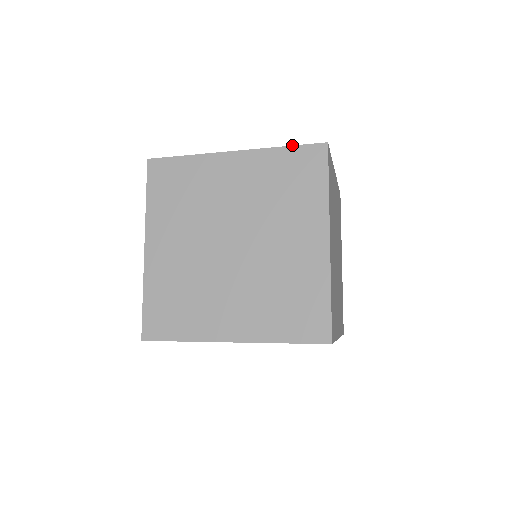
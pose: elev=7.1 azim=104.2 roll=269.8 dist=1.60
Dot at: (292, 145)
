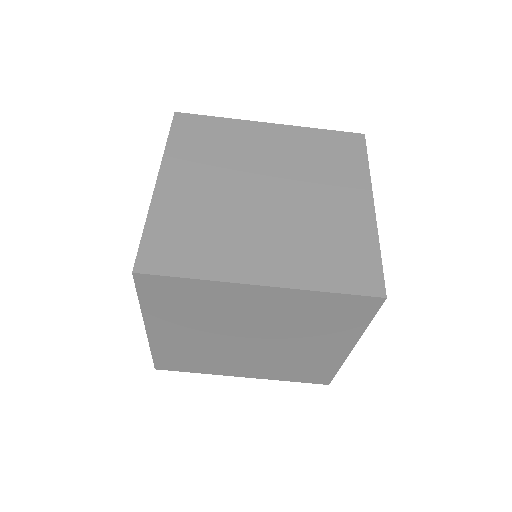
Dot at: occluded
